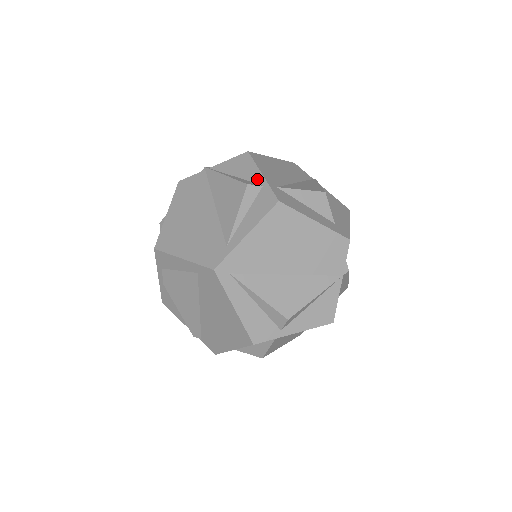
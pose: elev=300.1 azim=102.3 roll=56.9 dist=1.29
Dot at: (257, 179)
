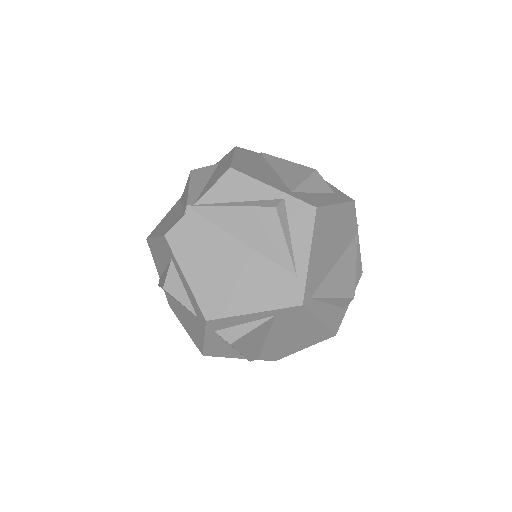
Dot at: (271, 194)
